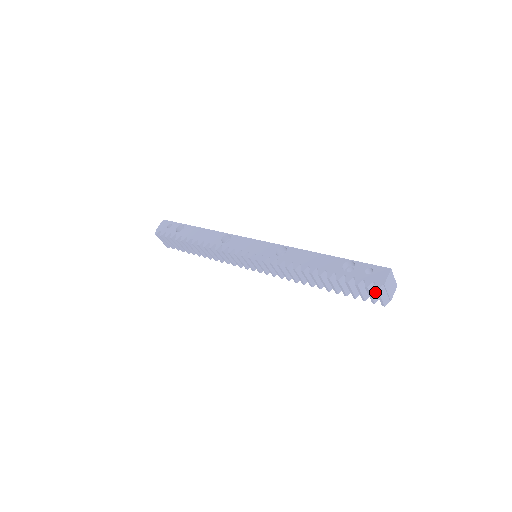
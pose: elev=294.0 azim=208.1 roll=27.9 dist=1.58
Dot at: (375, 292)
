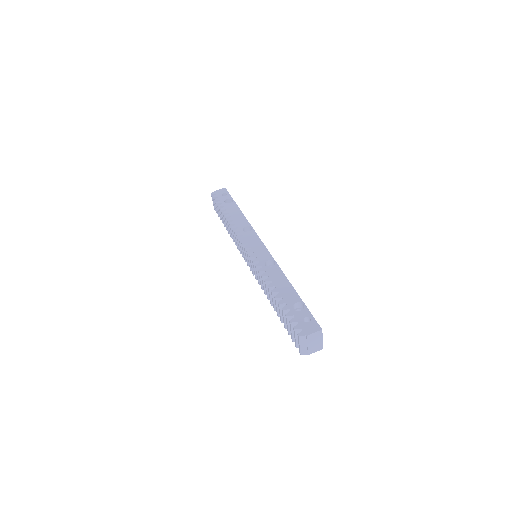
Dot at: occluded
